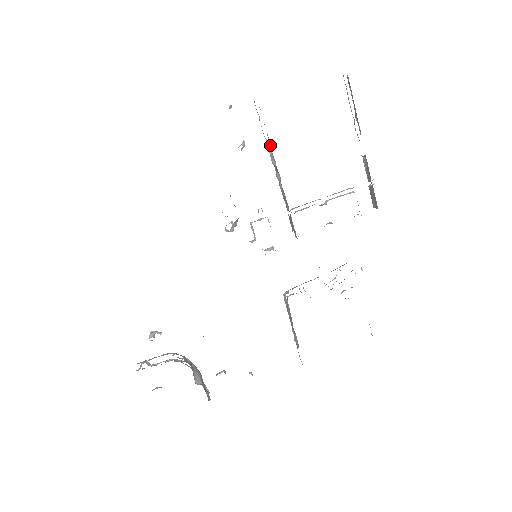
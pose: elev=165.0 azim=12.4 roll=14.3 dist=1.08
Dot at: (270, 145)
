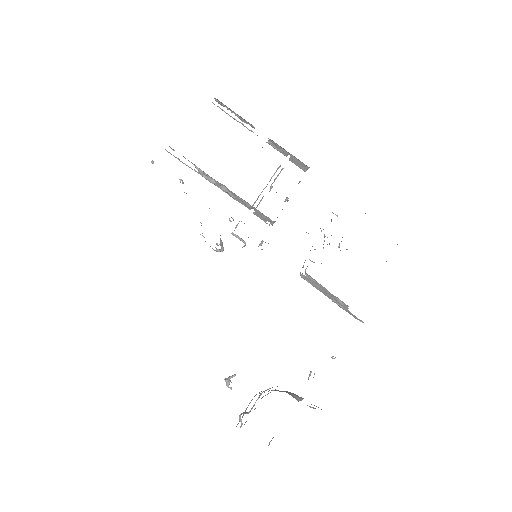
Dot at: (201, 170)
